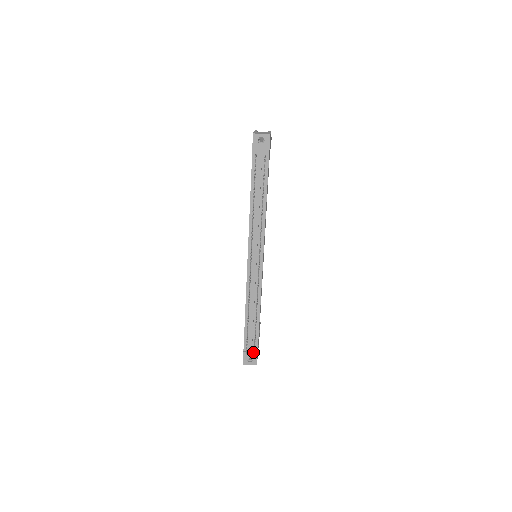
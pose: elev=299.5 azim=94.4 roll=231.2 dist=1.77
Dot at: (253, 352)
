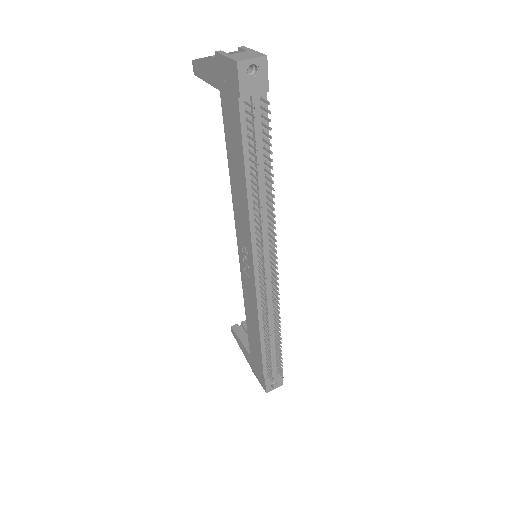
Dot at: (277, 374)
